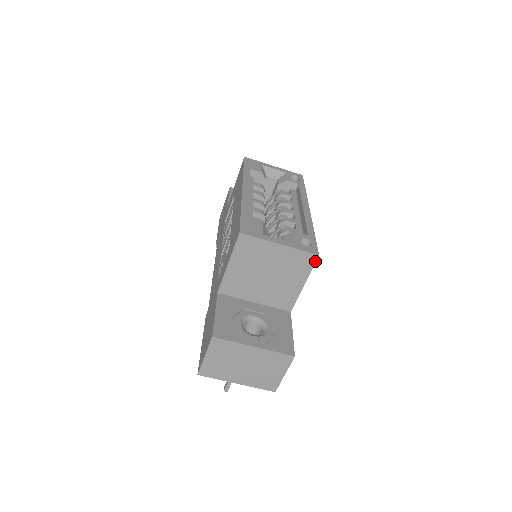
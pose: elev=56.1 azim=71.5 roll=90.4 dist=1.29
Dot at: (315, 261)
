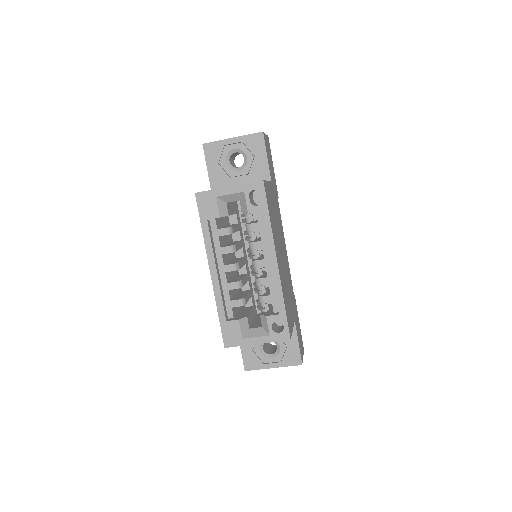
Dot at: (290, 338)
